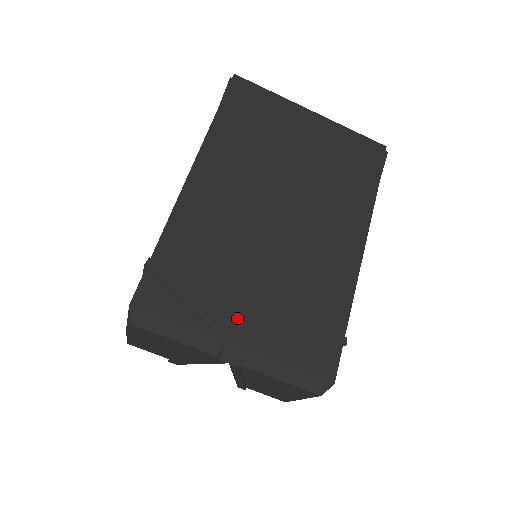
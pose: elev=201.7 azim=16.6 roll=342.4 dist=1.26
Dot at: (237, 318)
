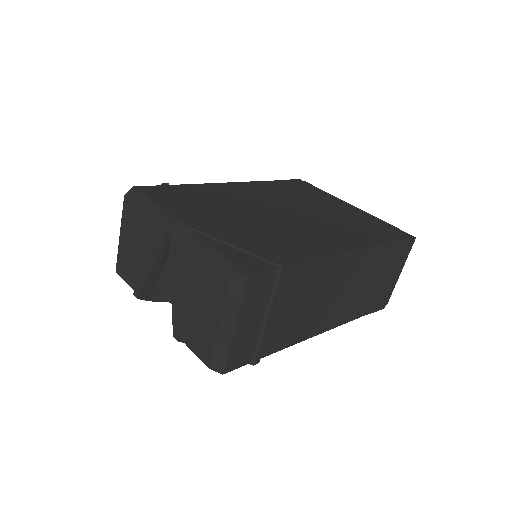
Dot at: (199, 219)
